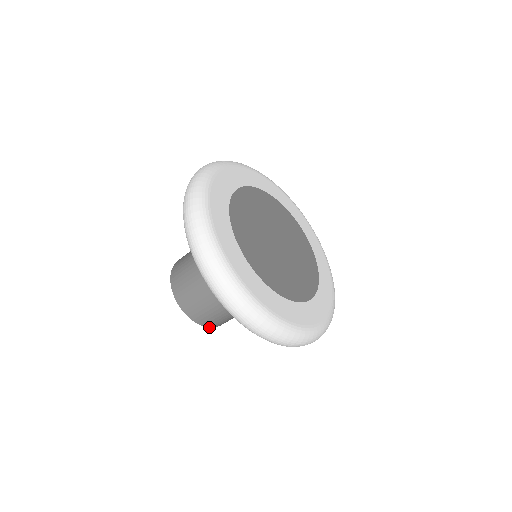
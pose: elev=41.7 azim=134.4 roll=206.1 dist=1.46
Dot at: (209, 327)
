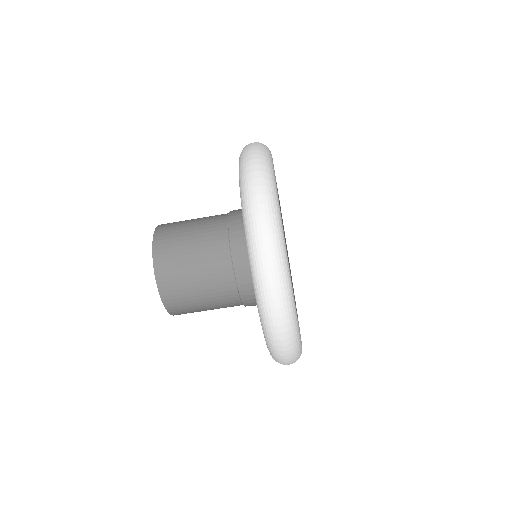
Dot at: (172, 314)
